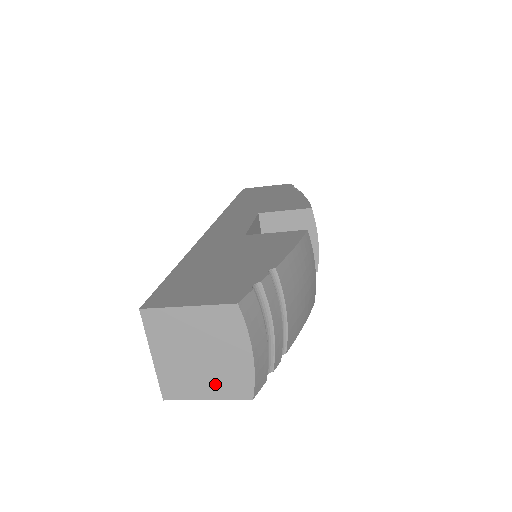
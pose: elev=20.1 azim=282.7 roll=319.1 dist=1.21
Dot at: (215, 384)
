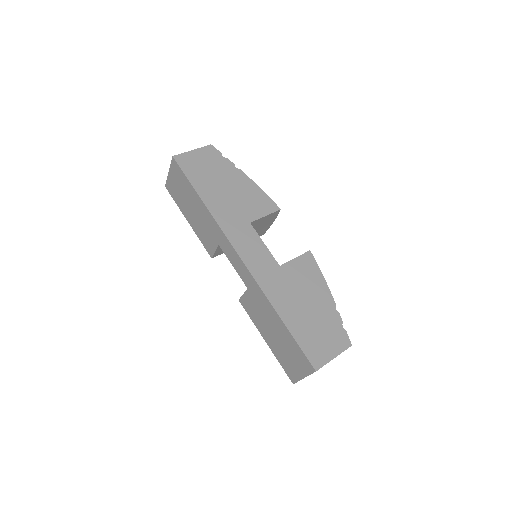
Dot at: occluded
